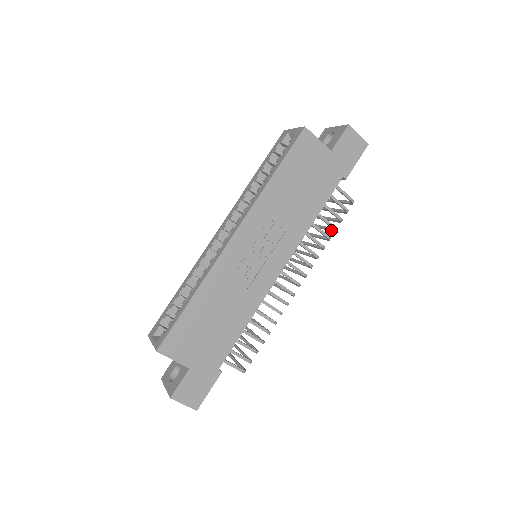
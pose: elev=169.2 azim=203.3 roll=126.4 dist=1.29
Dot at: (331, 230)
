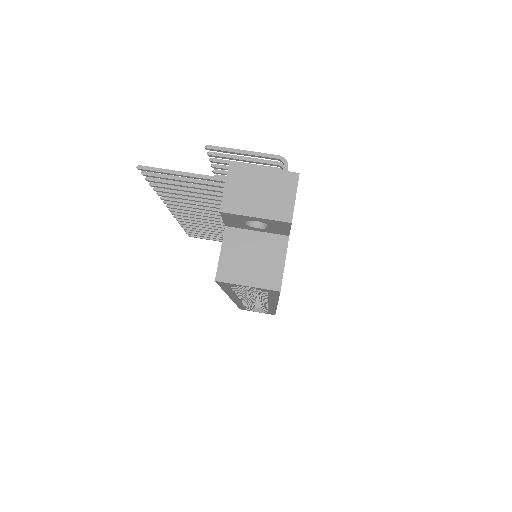
Dot at: occluded
